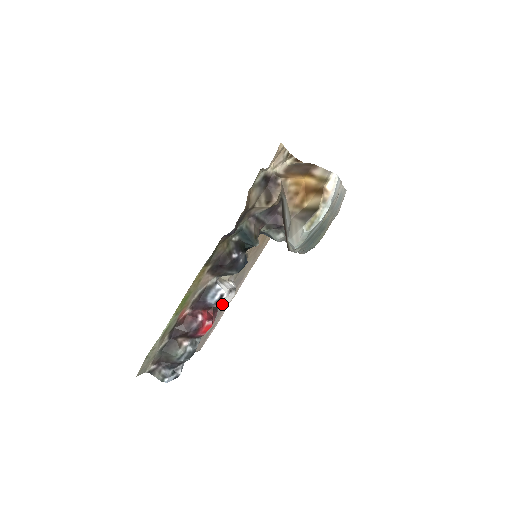
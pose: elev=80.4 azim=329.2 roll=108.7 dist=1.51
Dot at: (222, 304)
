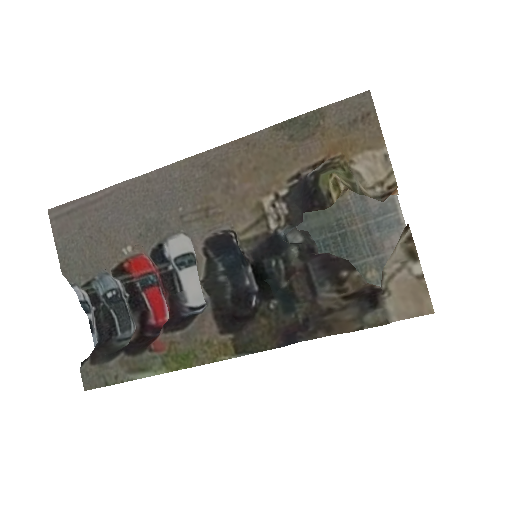
Dot at: (189, 295)
